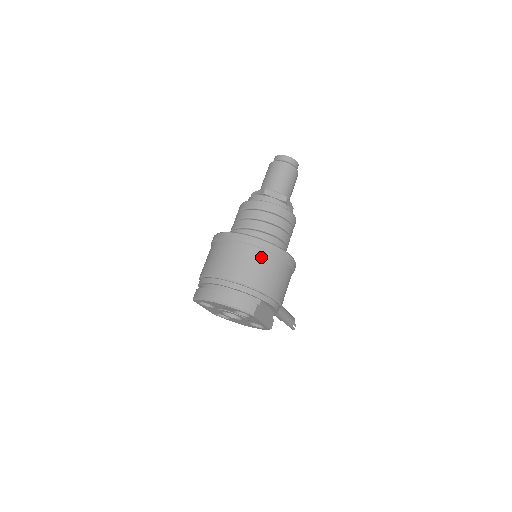
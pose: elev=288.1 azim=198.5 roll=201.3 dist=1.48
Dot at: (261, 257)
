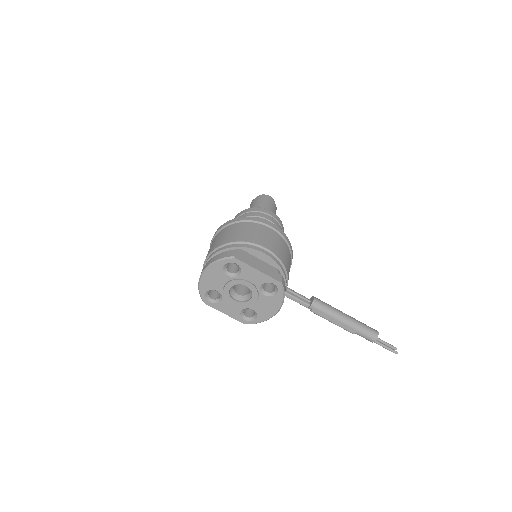
Dot at: (232, 227)
